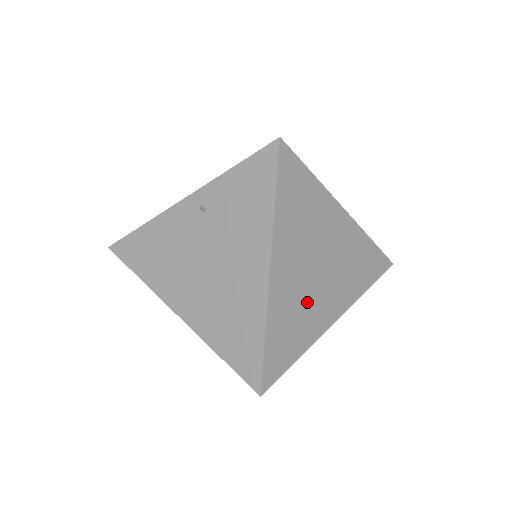
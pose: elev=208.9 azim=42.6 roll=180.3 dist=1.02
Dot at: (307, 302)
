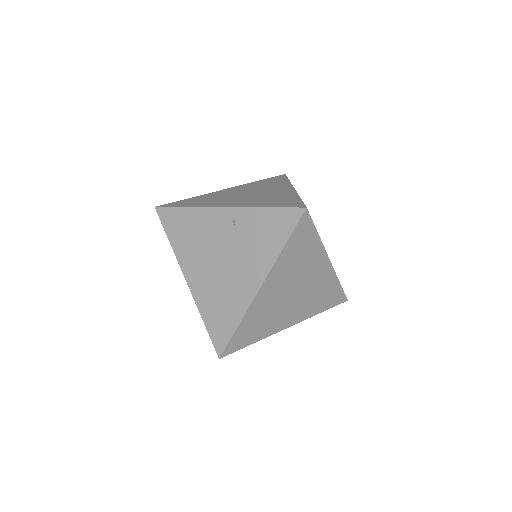
Dot at: (276, 311)
